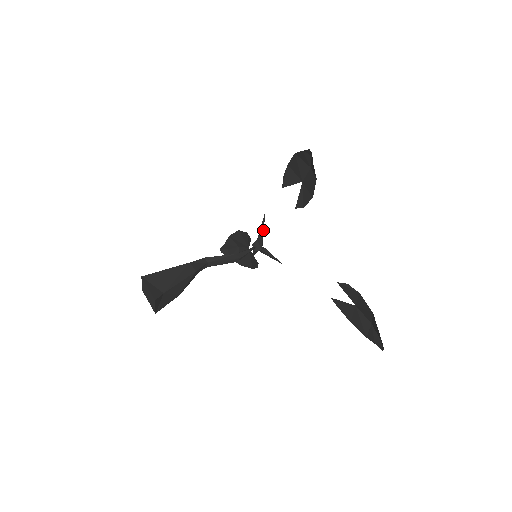
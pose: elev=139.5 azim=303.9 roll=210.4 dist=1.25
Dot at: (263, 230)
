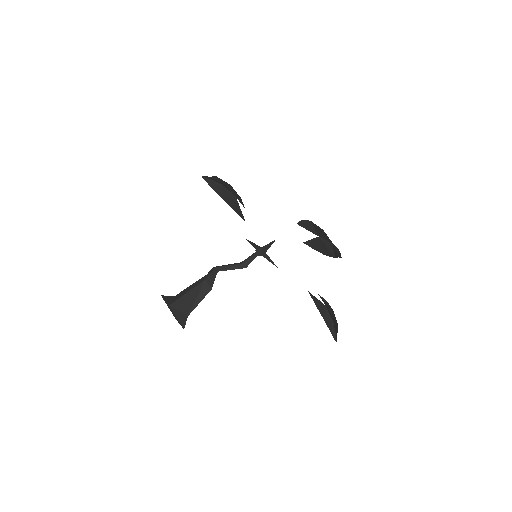
Dot at: (269, 247)
